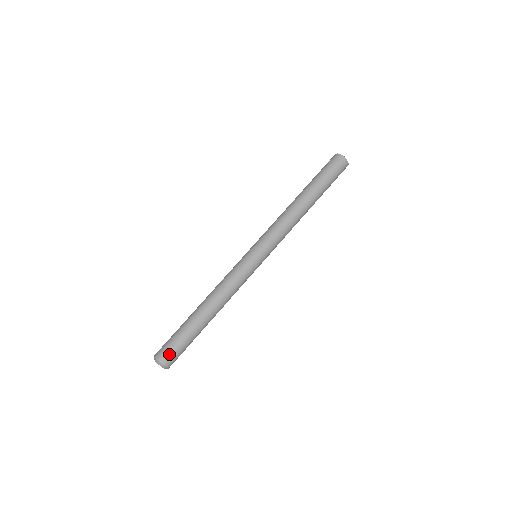
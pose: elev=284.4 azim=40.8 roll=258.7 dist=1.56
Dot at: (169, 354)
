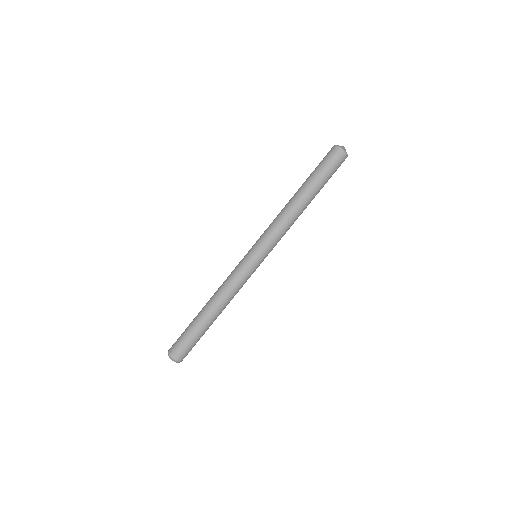
Dot at: (176, 348)
